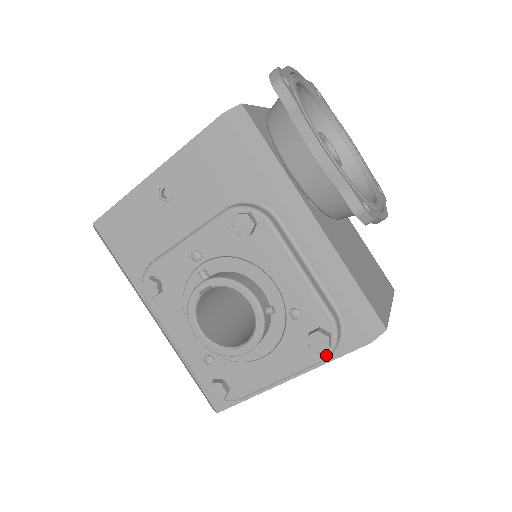
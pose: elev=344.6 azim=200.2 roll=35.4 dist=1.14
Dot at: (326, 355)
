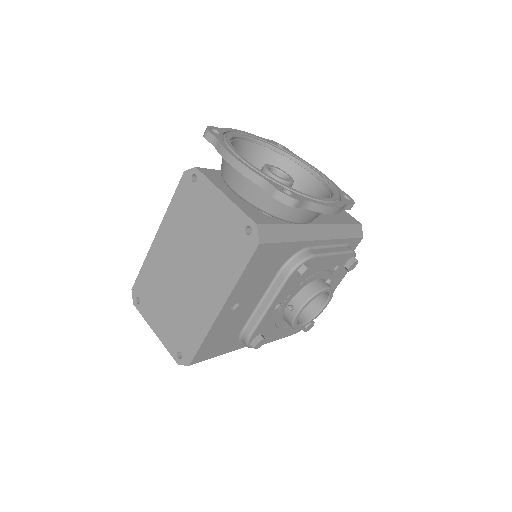
Dot at: occluded
